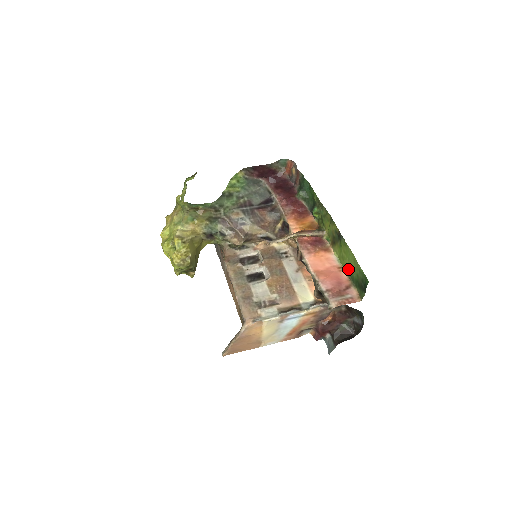
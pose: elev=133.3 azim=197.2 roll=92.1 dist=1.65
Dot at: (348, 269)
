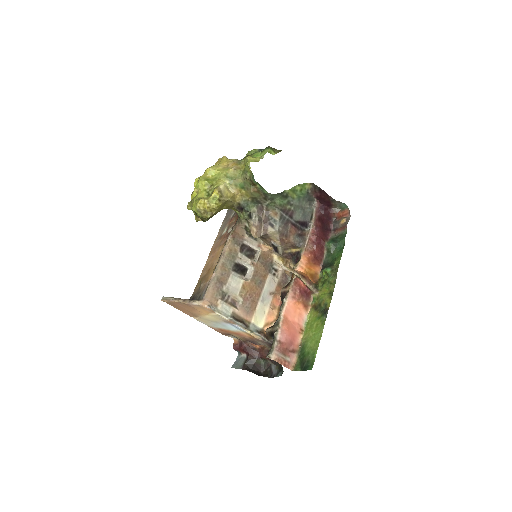
Dot at: (306, 339)
